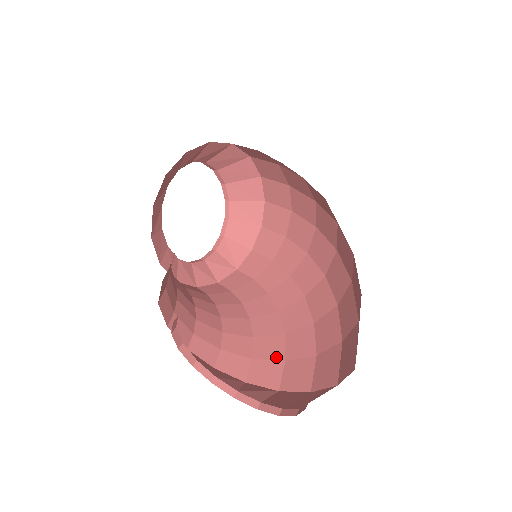
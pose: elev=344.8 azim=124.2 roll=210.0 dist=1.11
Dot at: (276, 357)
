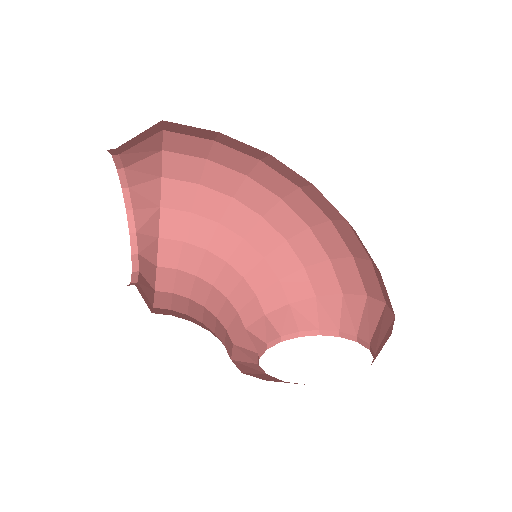
Dot at: (271, 282)
